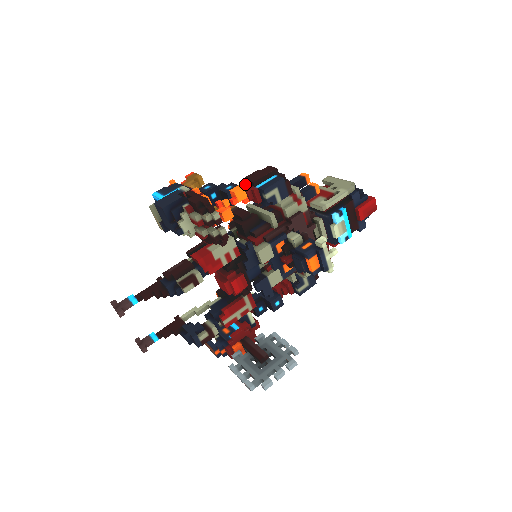
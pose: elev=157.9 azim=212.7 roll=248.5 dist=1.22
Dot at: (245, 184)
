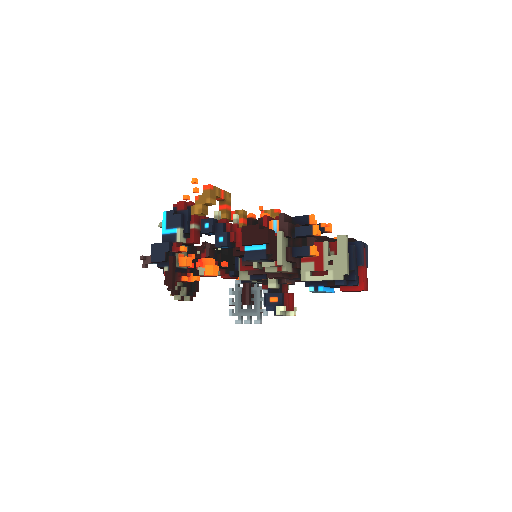
Dot at: (245, 228)
